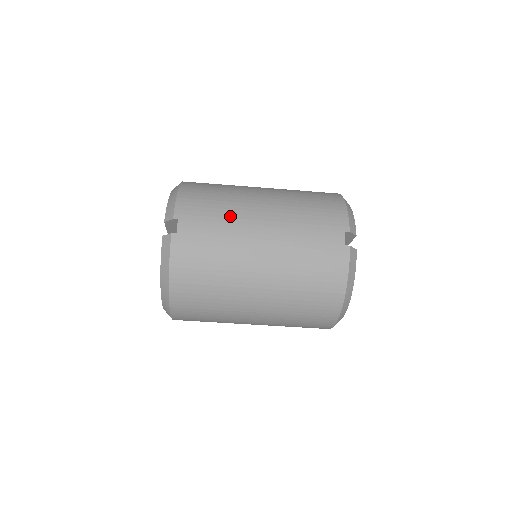
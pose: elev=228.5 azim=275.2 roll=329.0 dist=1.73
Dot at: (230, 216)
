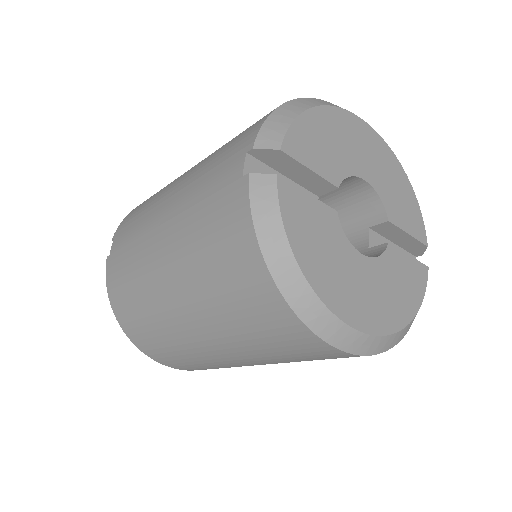
Dot at: (147, 210)
